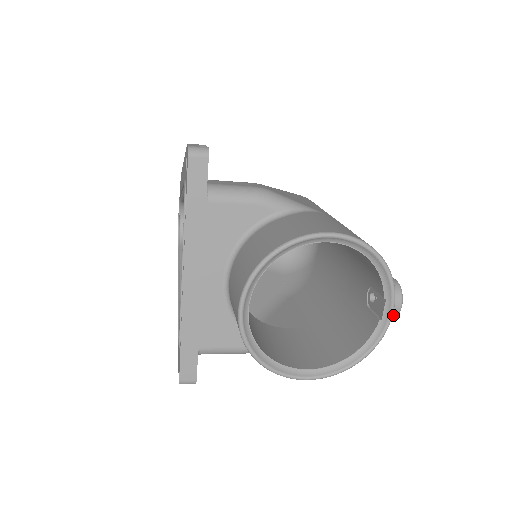
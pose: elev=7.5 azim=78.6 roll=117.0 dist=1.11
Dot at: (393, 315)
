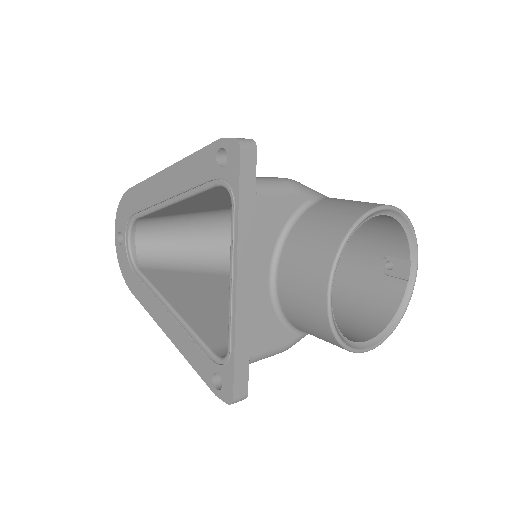
Dot at: occluded
